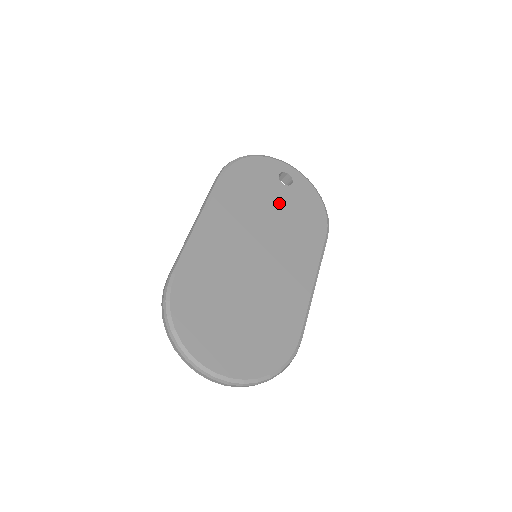
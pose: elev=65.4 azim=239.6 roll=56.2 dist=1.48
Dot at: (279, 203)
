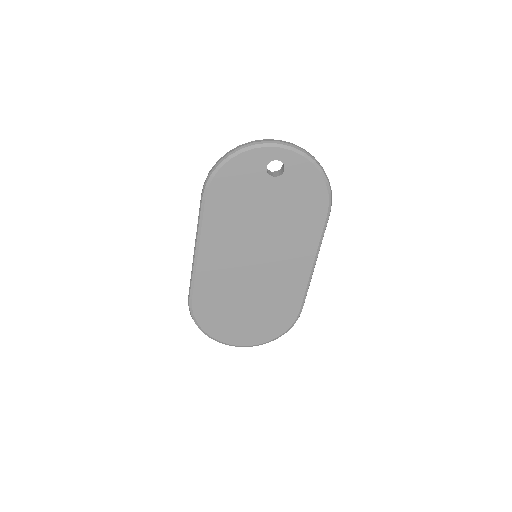
Dot at: (271, 202)
